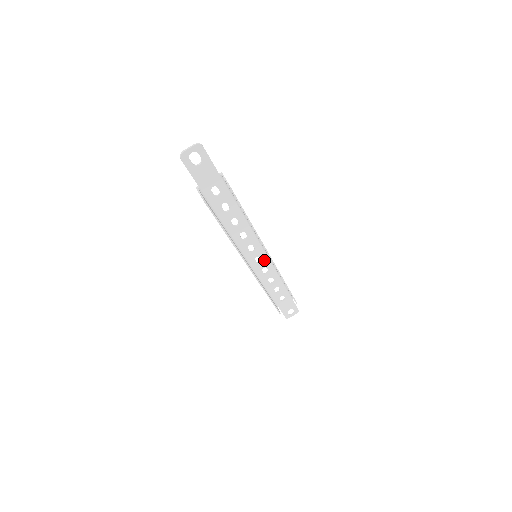
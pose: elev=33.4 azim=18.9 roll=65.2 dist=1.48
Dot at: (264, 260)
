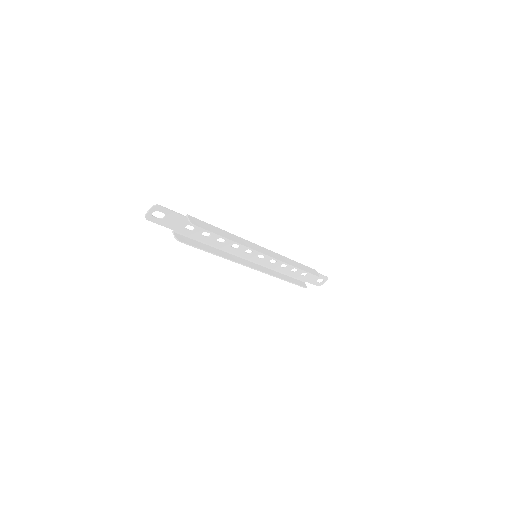
Dot at: occluded
